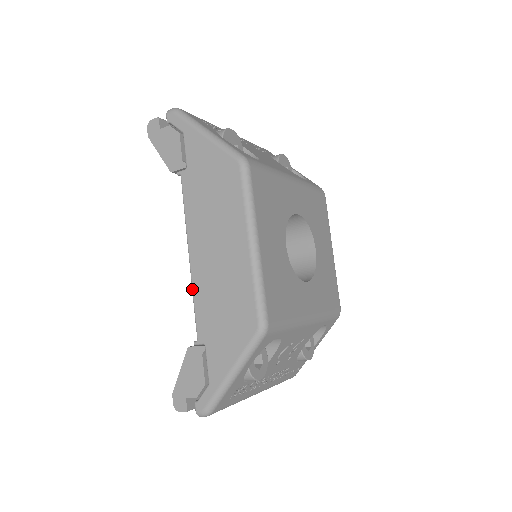
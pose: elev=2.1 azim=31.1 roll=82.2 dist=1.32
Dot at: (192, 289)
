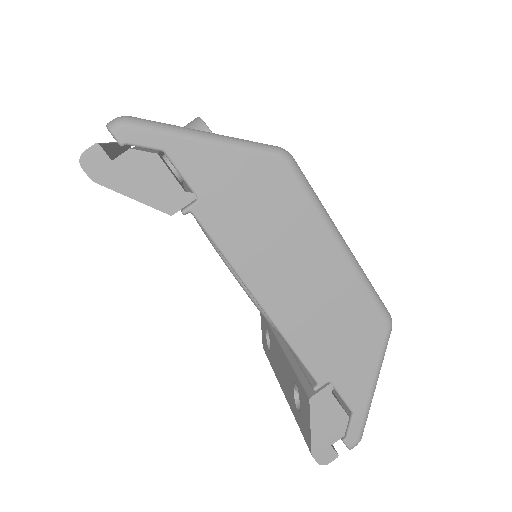
Dot at: (285, 338)
